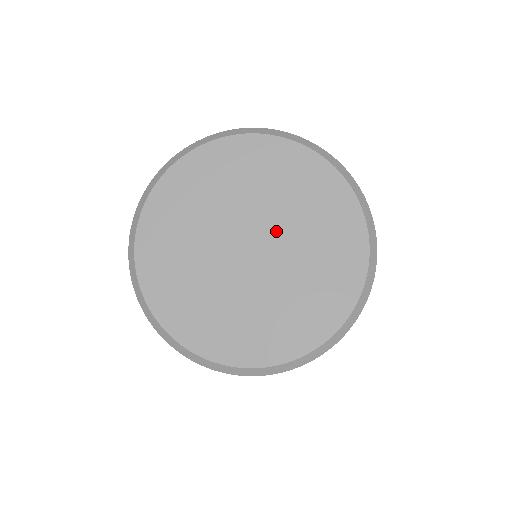
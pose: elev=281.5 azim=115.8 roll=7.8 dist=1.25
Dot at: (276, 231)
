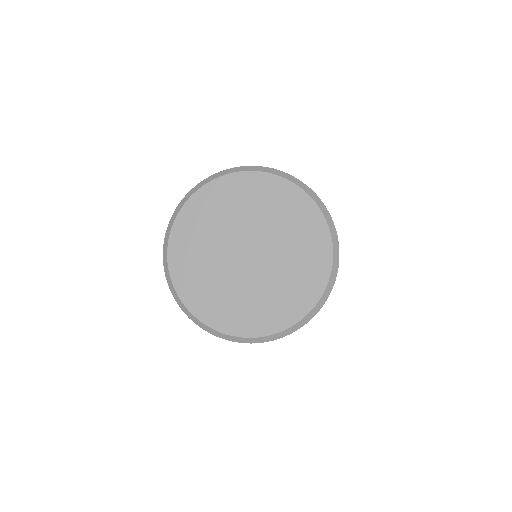
Dot at: (257, 233)
